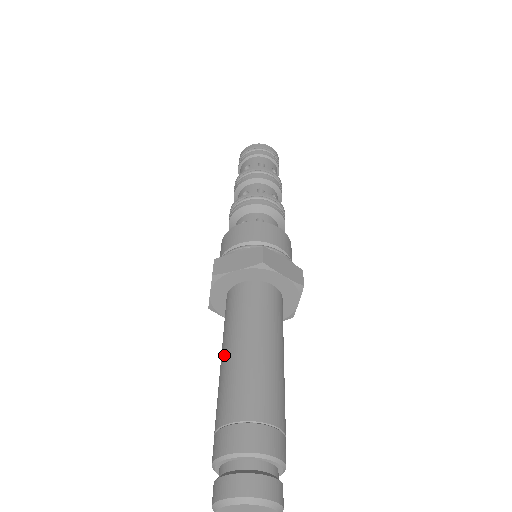
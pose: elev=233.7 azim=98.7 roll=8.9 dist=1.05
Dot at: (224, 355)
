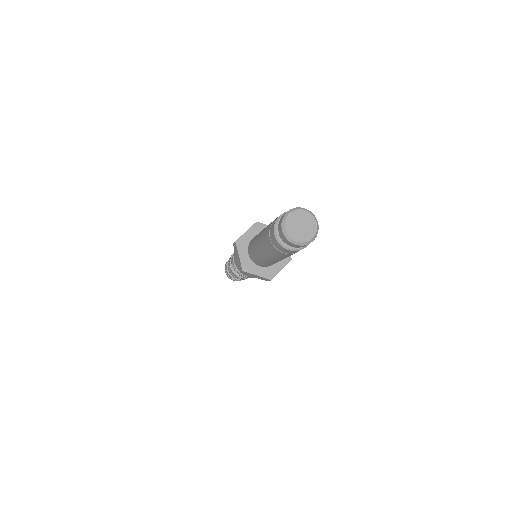
Dot at: occluded
